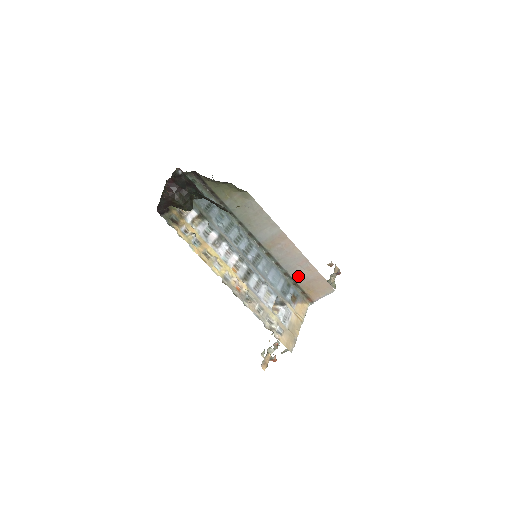
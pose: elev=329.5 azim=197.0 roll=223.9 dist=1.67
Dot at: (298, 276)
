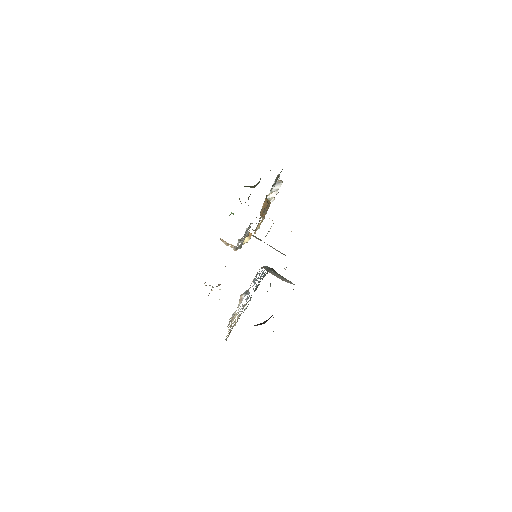
Dot at: occluded
